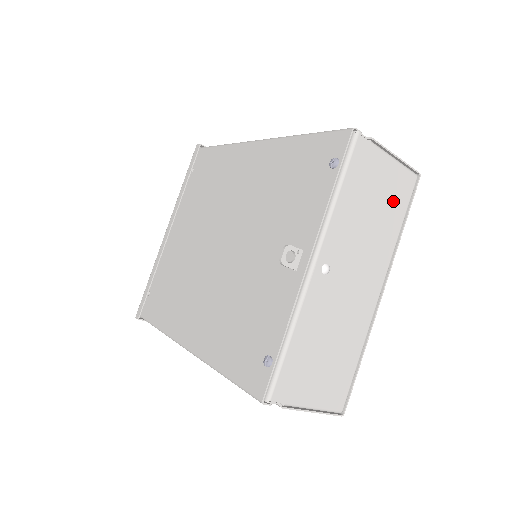
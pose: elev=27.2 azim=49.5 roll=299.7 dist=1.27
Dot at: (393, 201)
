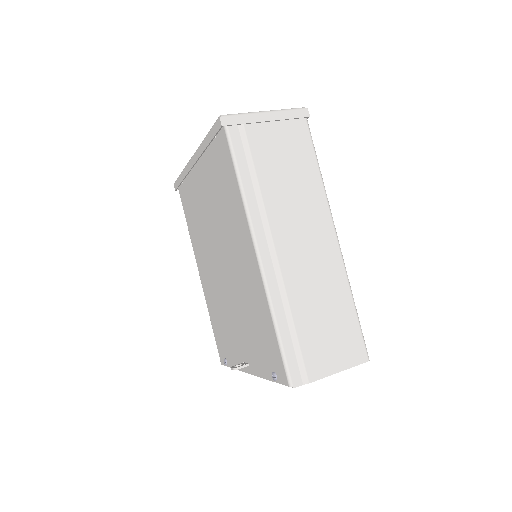
Dot at: occluded
